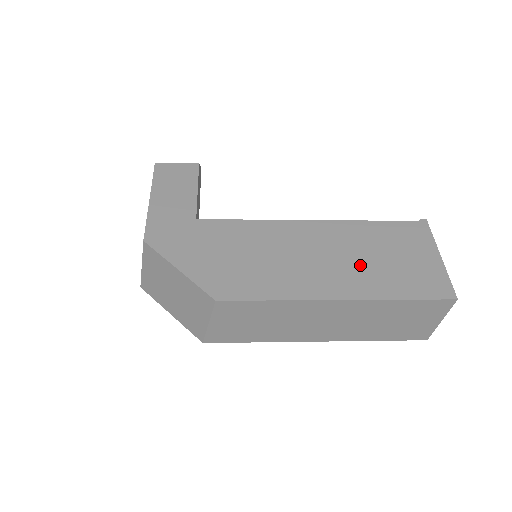
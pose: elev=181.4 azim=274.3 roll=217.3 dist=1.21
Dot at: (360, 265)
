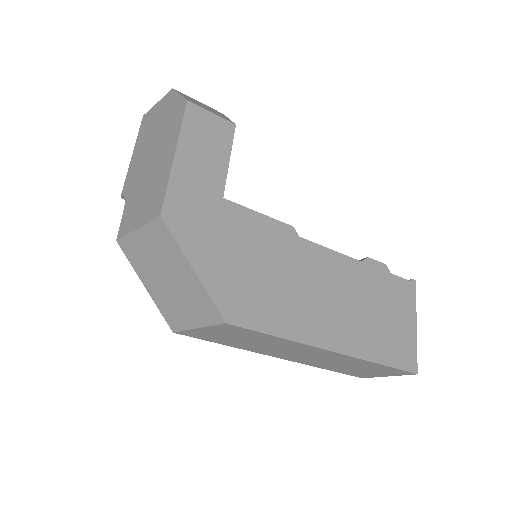
Dot at: (357, 317)
